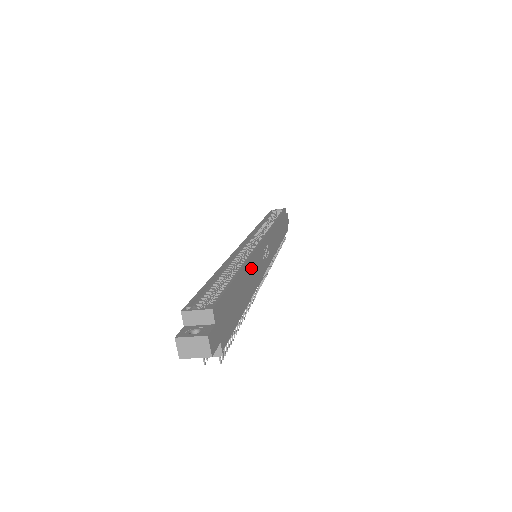
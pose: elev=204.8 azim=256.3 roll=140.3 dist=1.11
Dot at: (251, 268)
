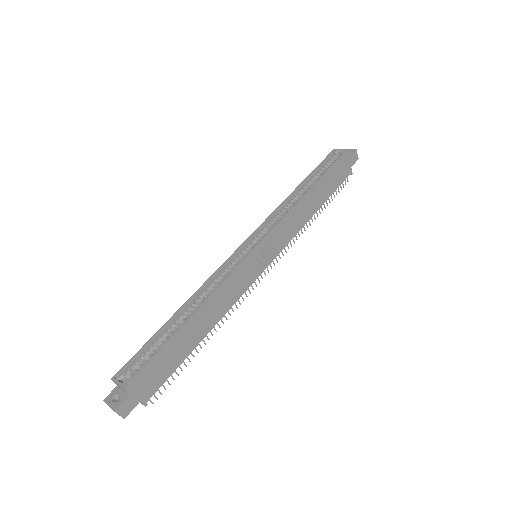
Dot at: (217, 299)
